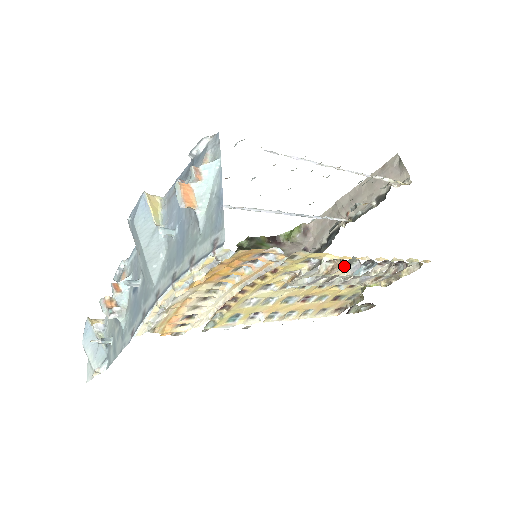
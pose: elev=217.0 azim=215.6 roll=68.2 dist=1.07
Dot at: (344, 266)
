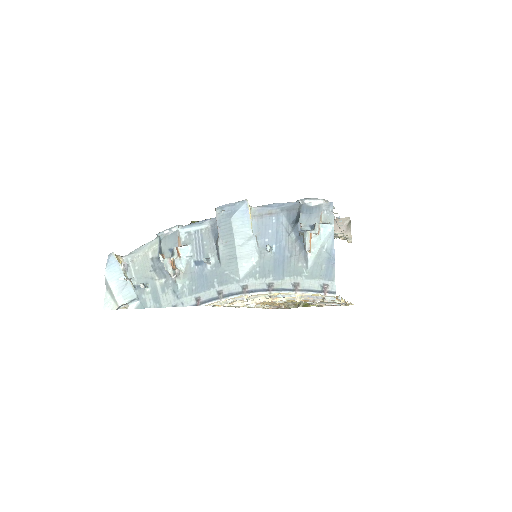
Dot at: (336, 303)
